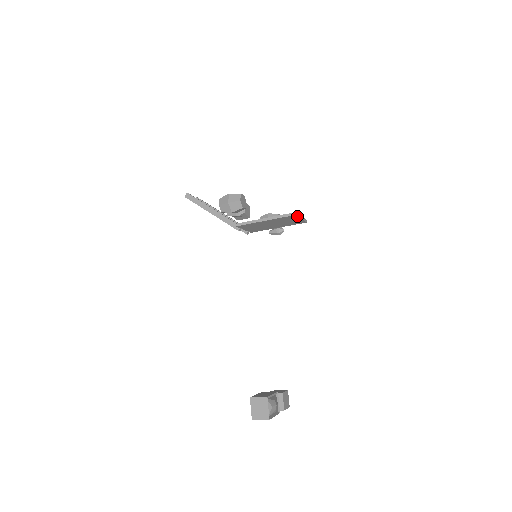
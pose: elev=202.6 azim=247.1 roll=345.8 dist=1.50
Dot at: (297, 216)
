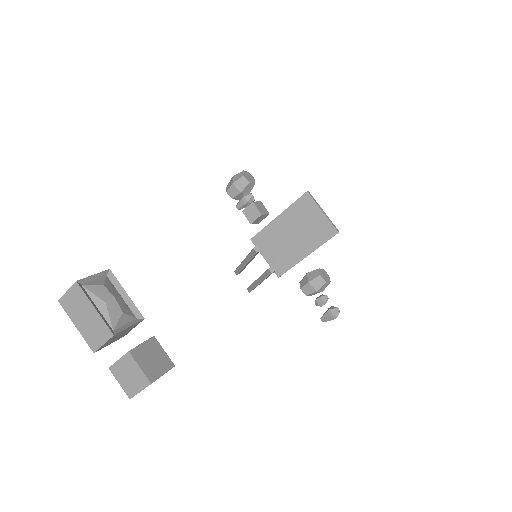
Dot at: (312, 199)
